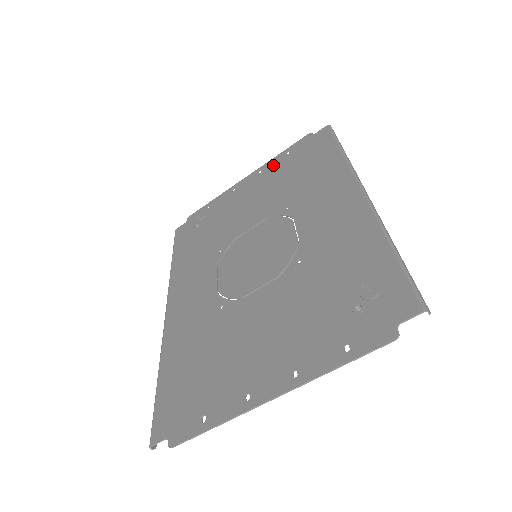
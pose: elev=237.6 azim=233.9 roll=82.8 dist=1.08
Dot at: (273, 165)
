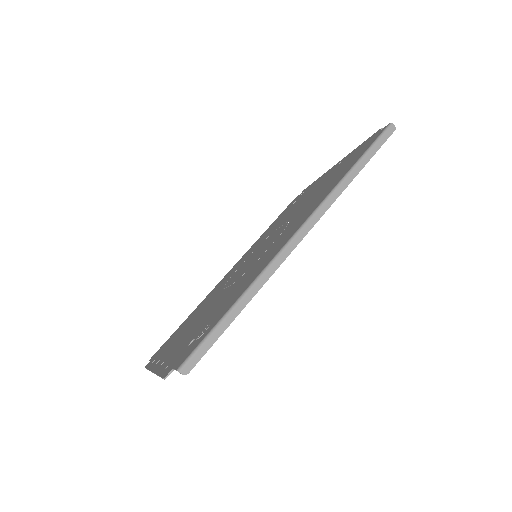
Dot at: (345, 159)
